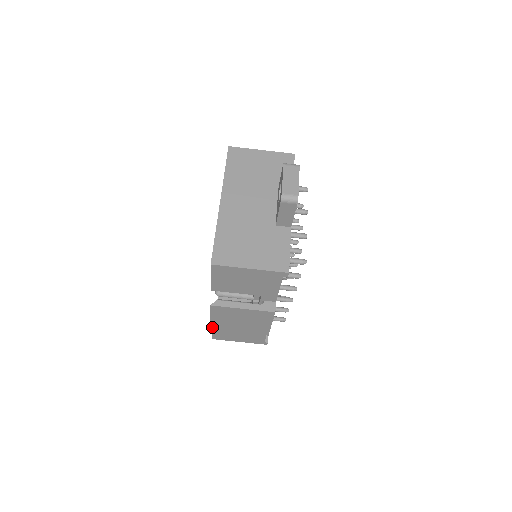
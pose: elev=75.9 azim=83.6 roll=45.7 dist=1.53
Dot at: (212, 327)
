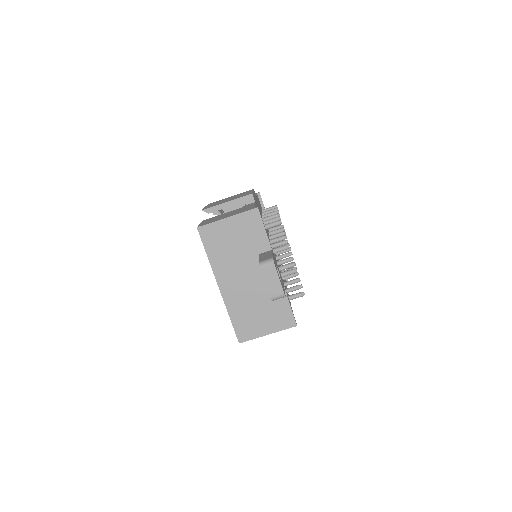
Dot at: occluded
